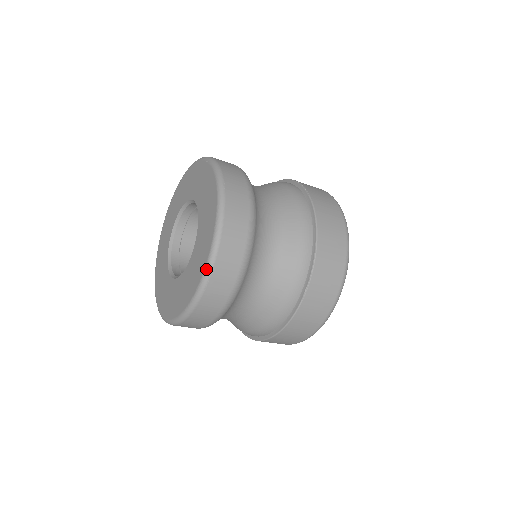
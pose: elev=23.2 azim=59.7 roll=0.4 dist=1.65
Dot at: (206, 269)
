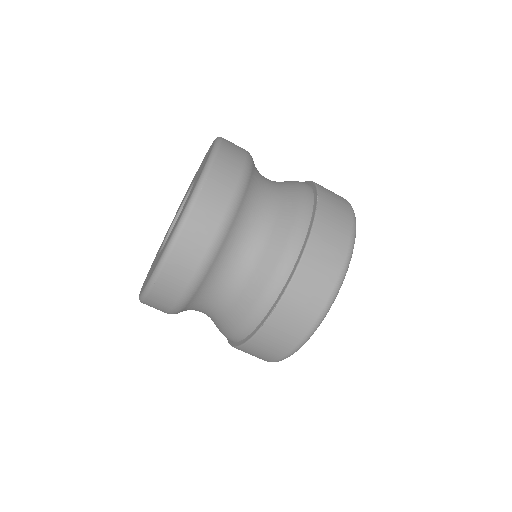
Dot at: (157, 265)
